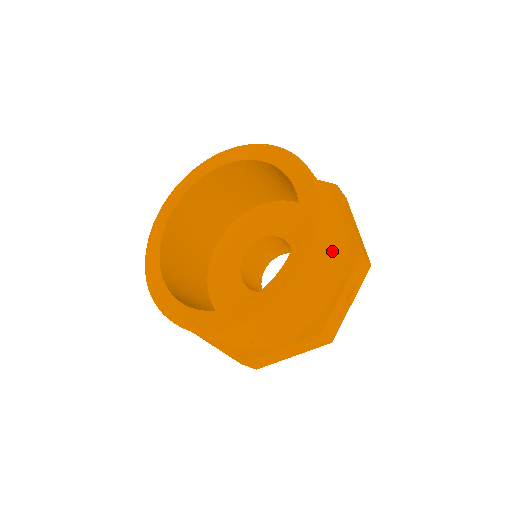
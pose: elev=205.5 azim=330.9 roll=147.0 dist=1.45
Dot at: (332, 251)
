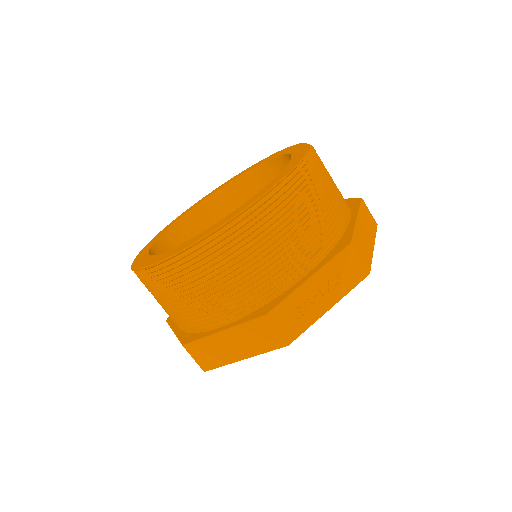
Dot at: occluded
